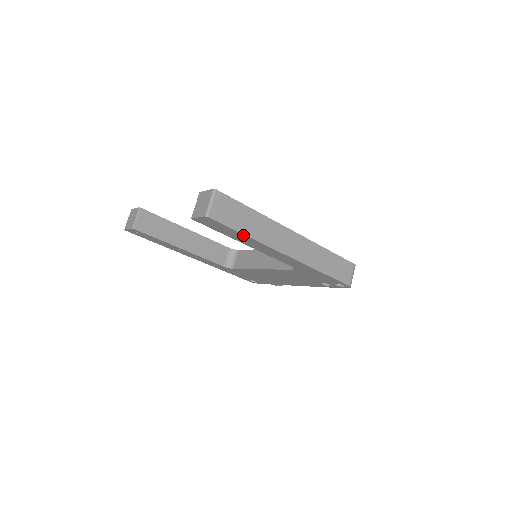
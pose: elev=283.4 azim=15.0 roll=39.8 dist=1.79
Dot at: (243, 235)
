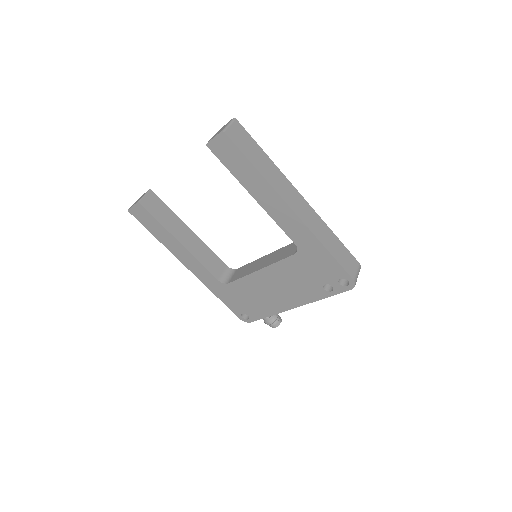
Dot at: (253, 169)
